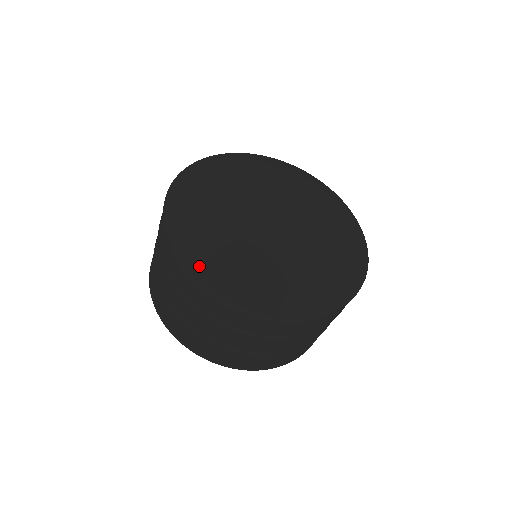
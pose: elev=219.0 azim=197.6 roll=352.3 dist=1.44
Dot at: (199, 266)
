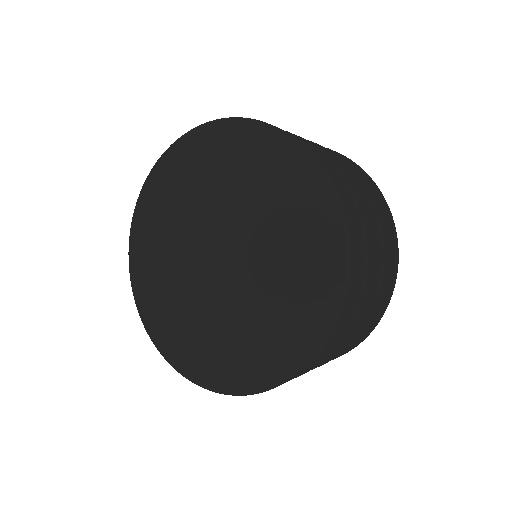
Dot at: (138, 304)
